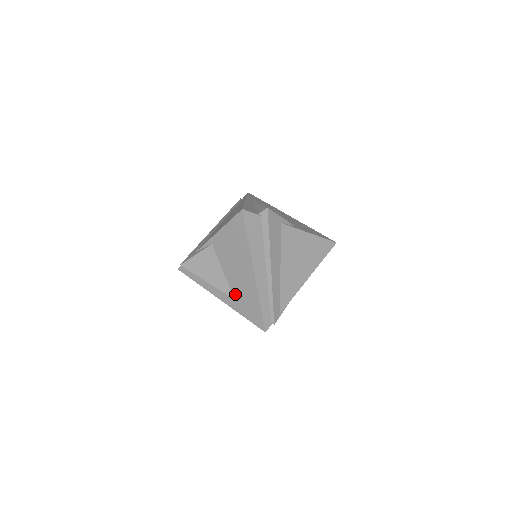
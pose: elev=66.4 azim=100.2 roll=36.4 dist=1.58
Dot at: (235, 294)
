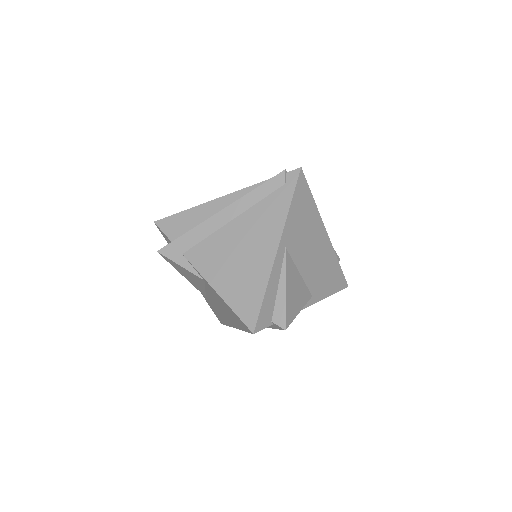
Dot at: (208, 299)
